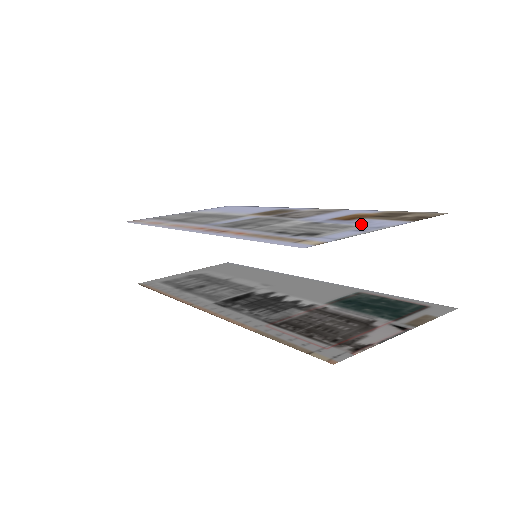
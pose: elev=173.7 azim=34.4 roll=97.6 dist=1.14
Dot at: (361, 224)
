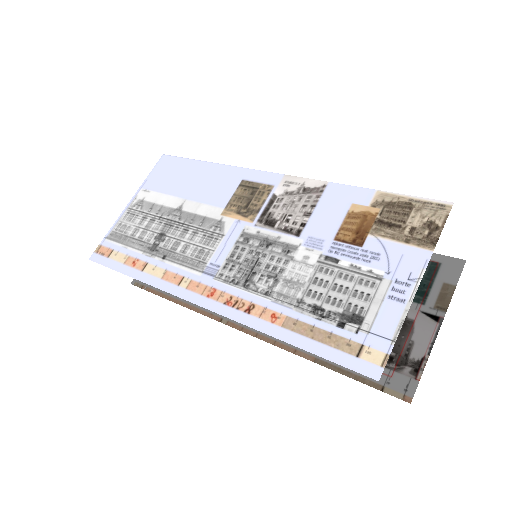
Dot at: (383, 267)
